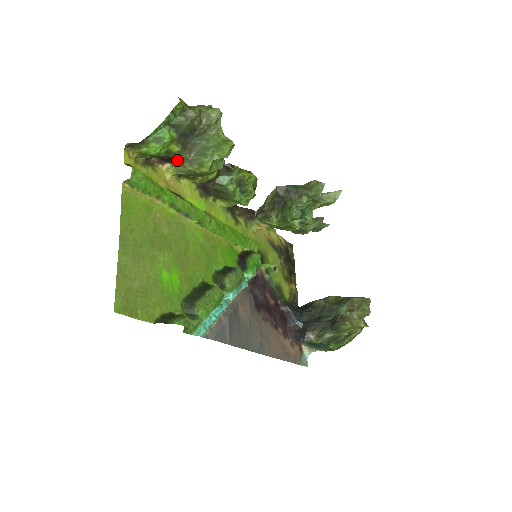
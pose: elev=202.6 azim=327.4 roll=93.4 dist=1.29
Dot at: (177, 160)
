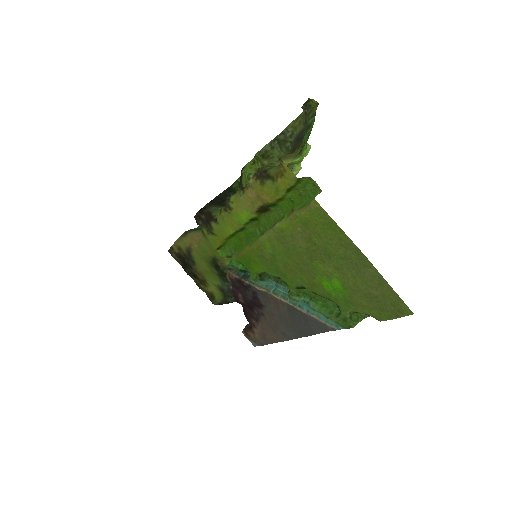
Dot at: occluded
